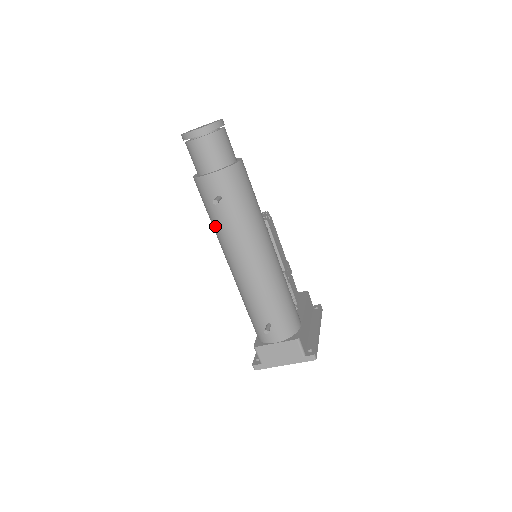
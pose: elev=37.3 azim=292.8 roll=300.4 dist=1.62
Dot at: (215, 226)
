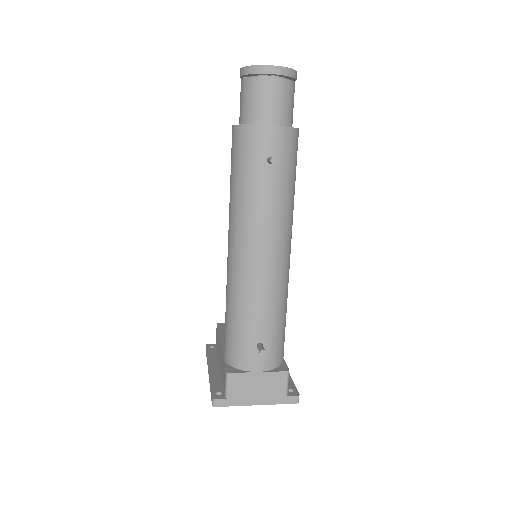
Dot at: (243, 196)
